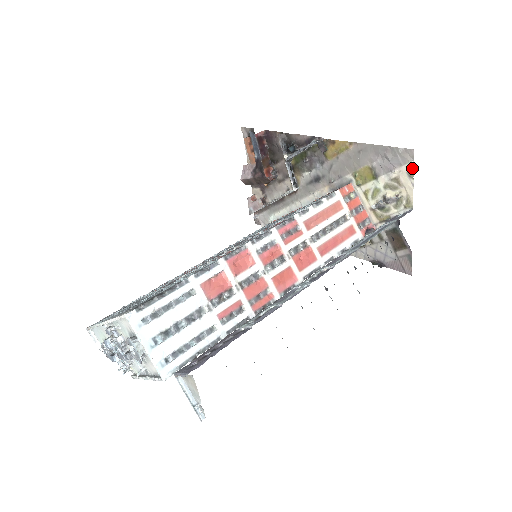
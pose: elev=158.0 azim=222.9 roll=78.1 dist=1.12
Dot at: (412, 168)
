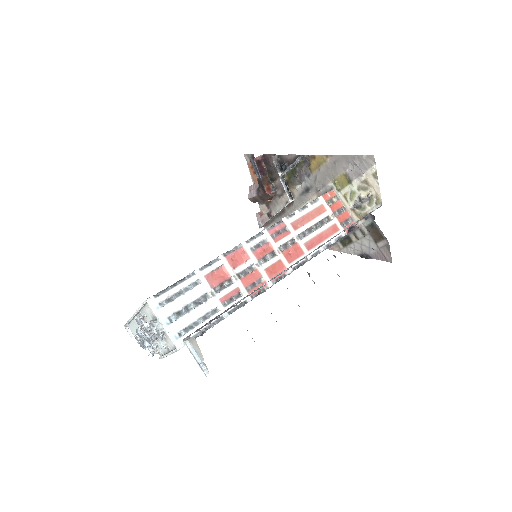
Dot at: (375, 170)
